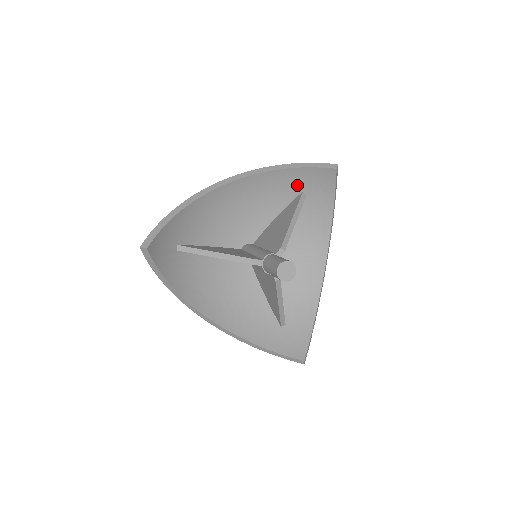
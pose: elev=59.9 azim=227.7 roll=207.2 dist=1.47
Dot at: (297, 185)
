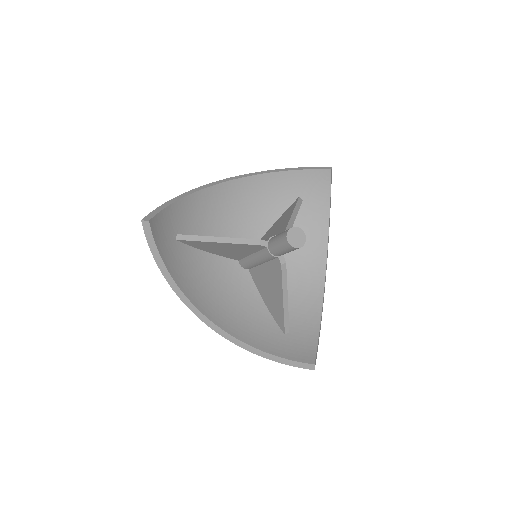
Dot at: (293, 190)
